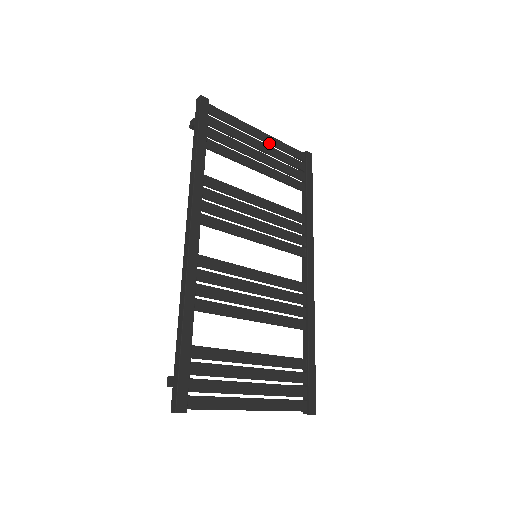
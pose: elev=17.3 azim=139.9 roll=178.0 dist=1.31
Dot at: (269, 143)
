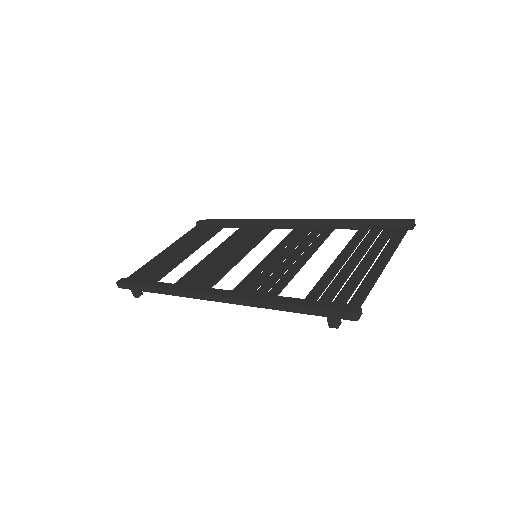
Dot at: (176, 245)
